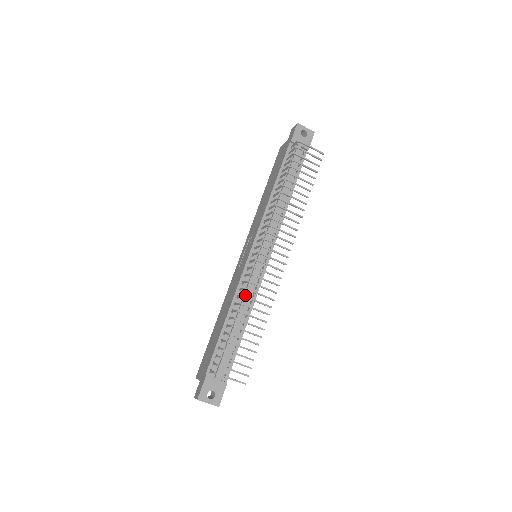
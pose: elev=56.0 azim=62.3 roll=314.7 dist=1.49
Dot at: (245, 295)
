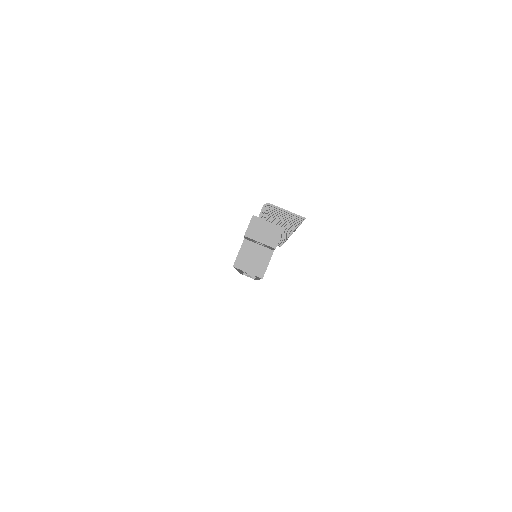
Dot at: occluded
